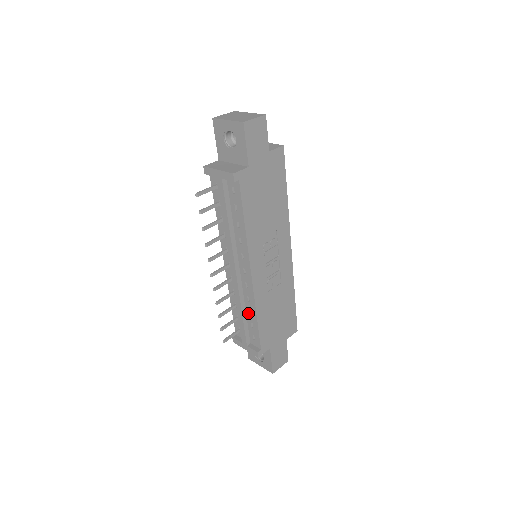
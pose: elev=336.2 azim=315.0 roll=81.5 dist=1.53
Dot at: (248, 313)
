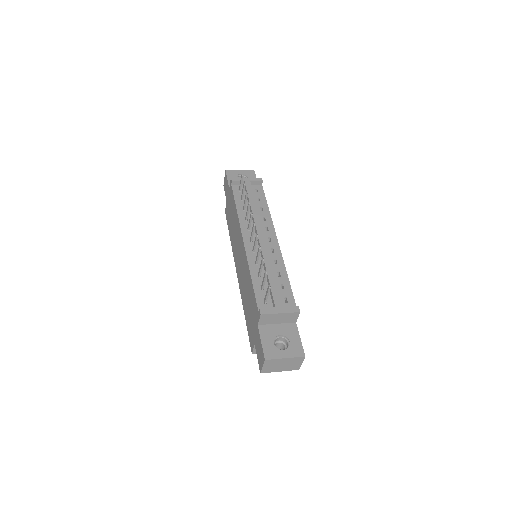
Dot at: (276, 276)
